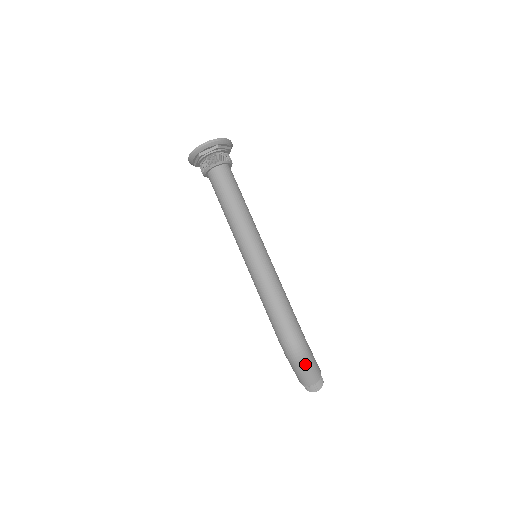
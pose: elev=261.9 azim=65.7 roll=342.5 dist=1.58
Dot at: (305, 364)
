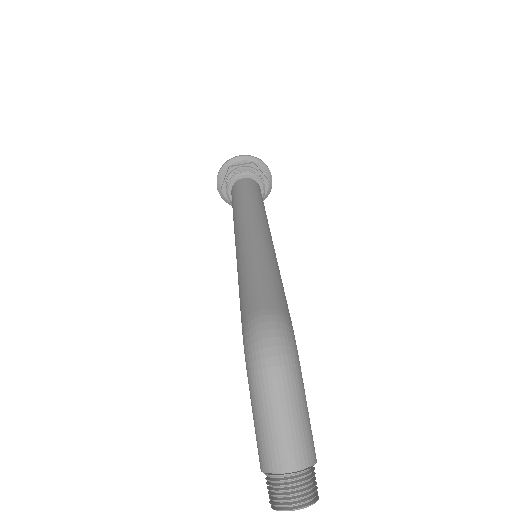
Dot at: (281, 387)
